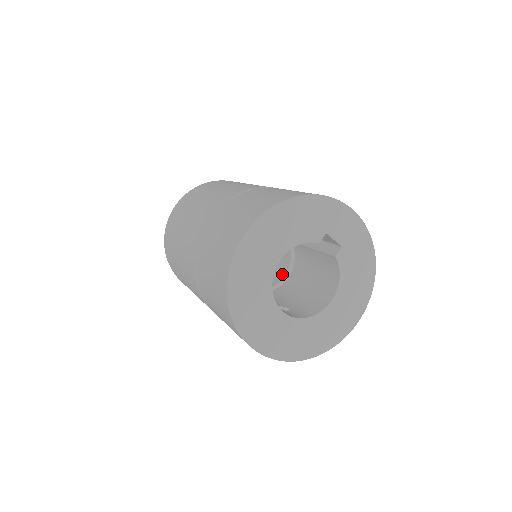
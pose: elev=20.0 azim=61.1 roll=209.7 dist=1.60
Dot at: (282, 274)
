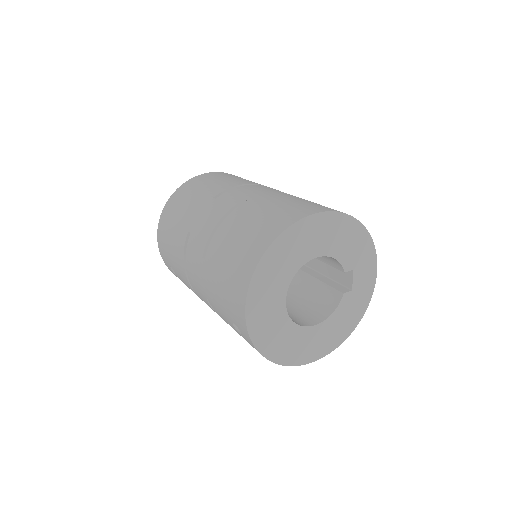
Dot at: occluded
